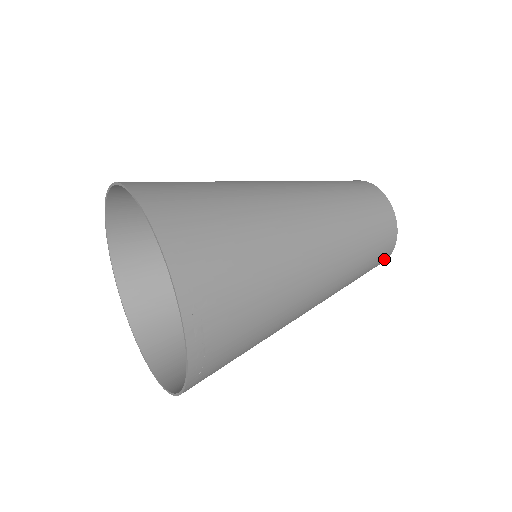
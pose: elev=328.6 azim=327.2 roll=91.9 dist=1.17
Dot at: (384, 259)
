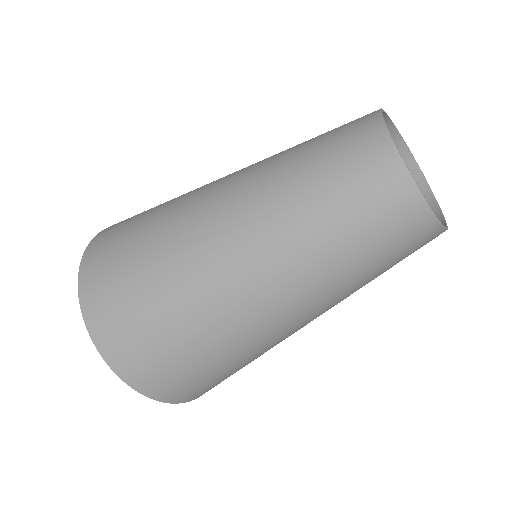
Dot at: occluded
